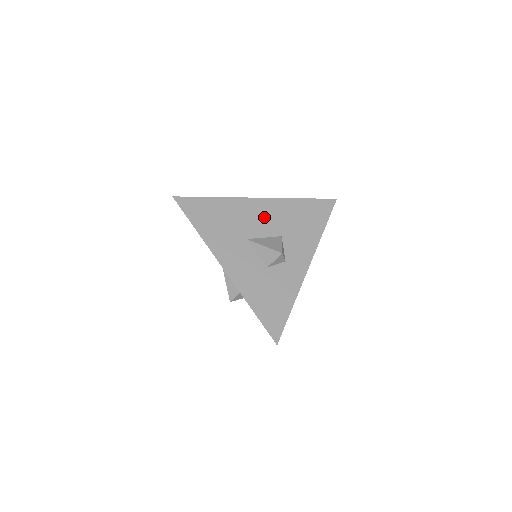
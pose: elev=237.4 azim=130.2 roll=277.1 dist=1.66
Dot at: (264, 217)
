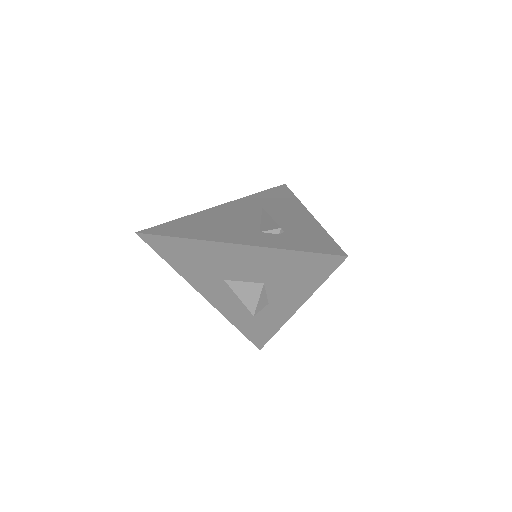
Dot at: (242, 264)
